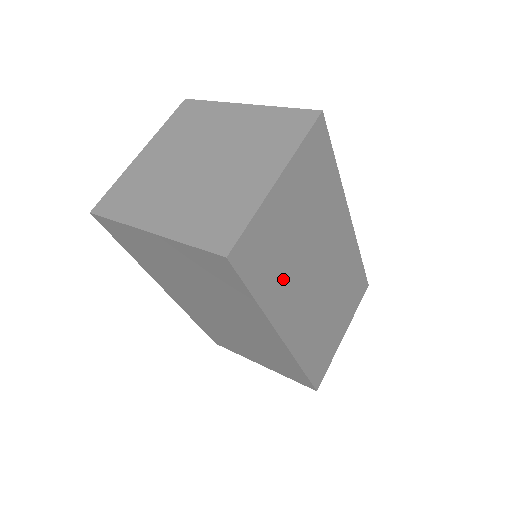
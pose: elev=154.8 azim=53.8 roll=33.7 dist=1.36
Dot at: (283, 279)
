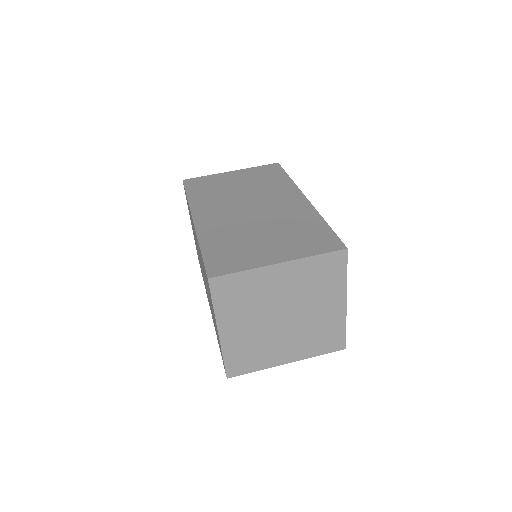
Dot at: occluded
